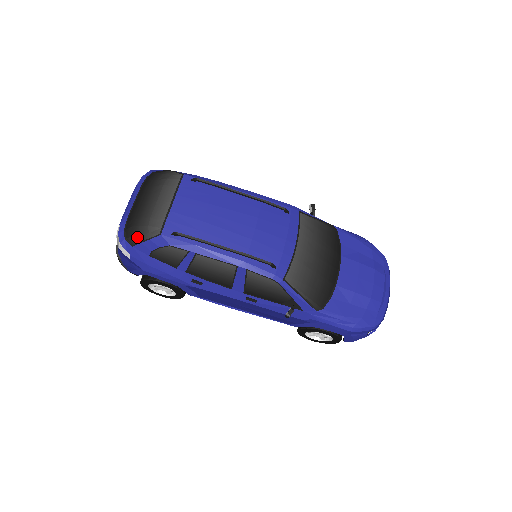
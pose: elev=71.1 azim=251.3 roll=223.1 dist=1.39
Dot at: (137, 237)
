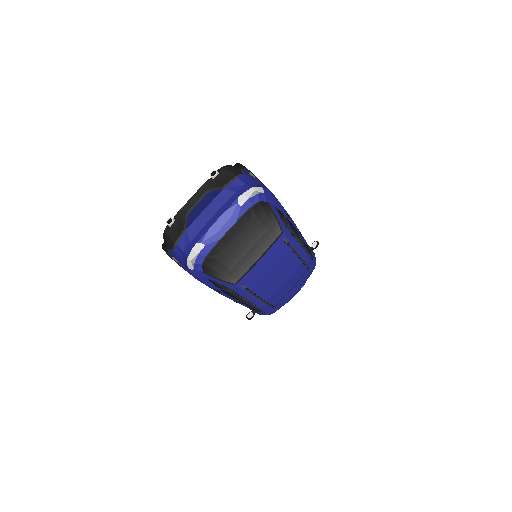
Dot at: (214, 272)
